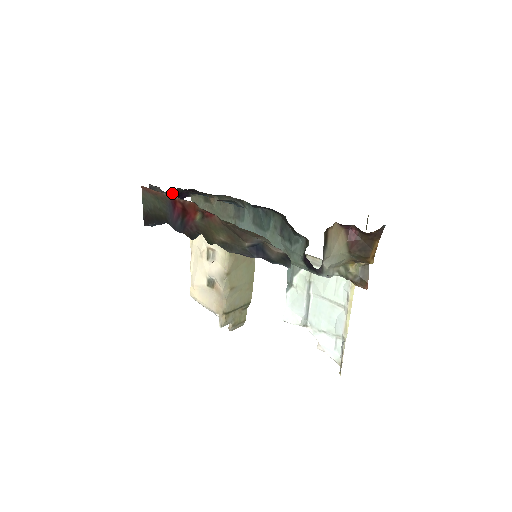
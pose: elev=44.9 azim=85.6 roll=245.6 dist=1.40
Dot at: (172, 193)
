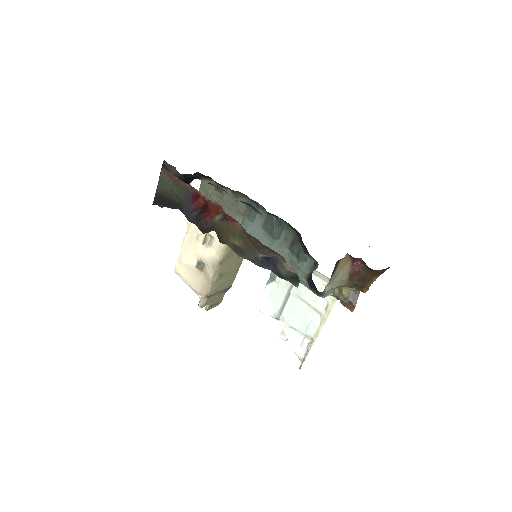
Dot at: (187, 176)
